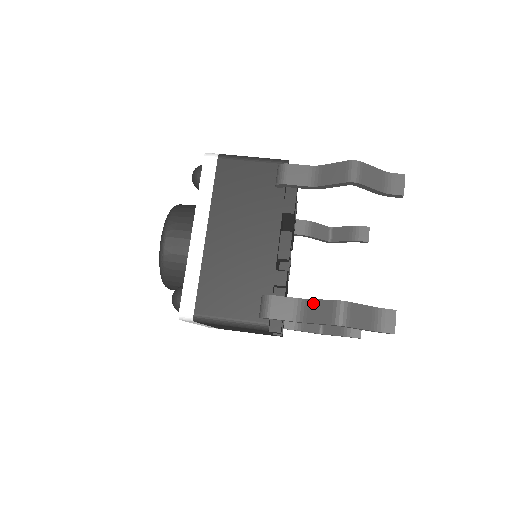
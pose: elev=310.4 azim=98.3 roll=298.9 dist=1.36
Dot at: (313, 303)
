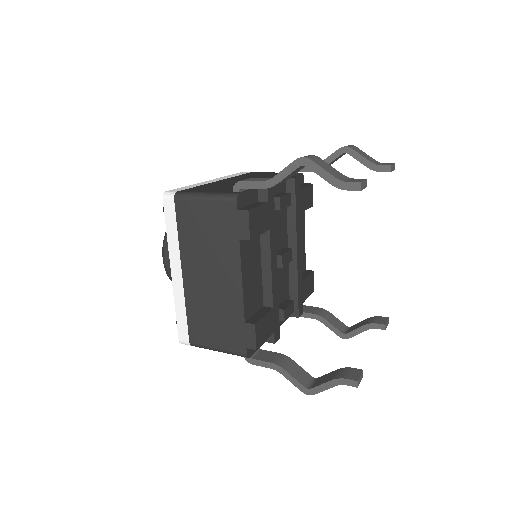
Dot at: occluded
